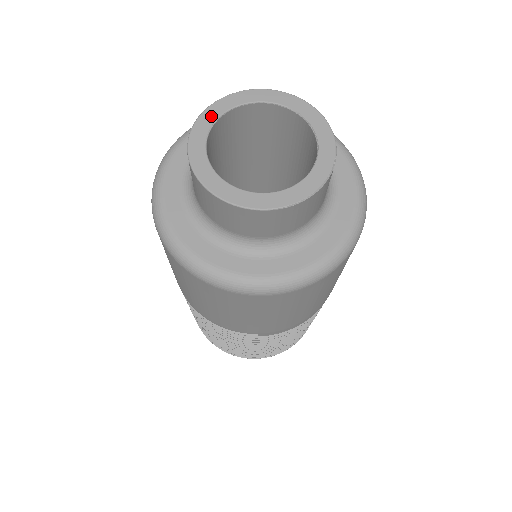
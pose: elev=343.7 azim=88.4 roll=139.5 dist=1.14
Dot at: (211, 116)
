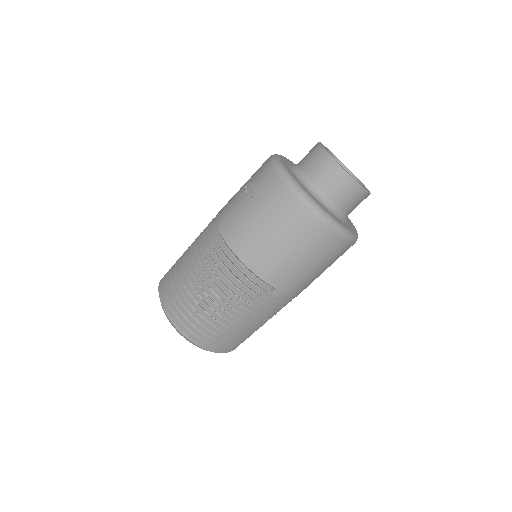
Dot at: (323, 145)
